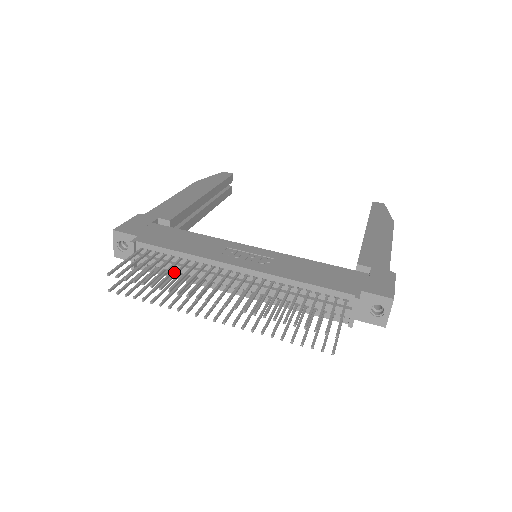
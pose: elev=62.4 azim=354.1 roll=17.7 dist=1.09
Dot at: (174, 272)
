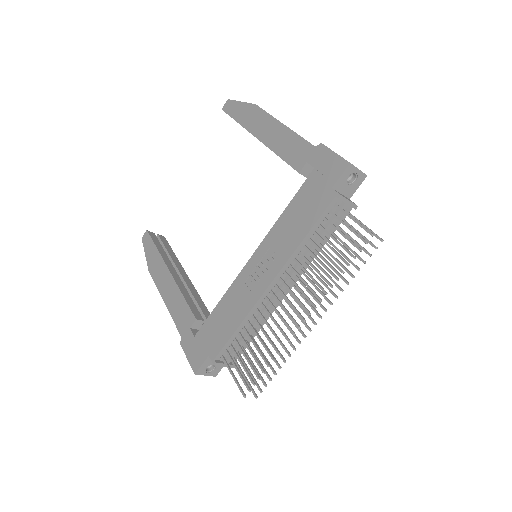
Dot at: (251, 334)
